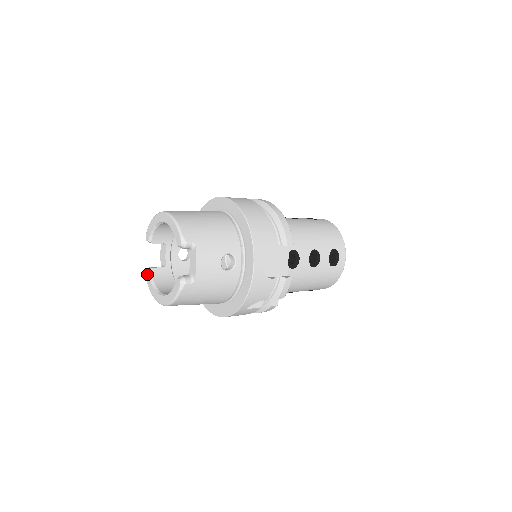
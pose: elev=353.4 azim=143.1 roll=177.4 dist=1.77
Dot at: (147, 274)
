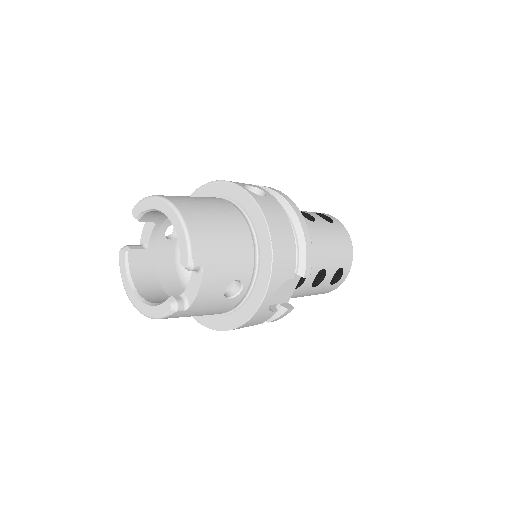
Dot at: (122, 255)
